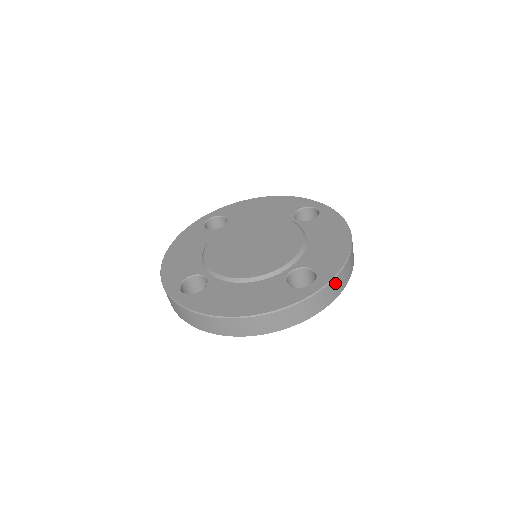
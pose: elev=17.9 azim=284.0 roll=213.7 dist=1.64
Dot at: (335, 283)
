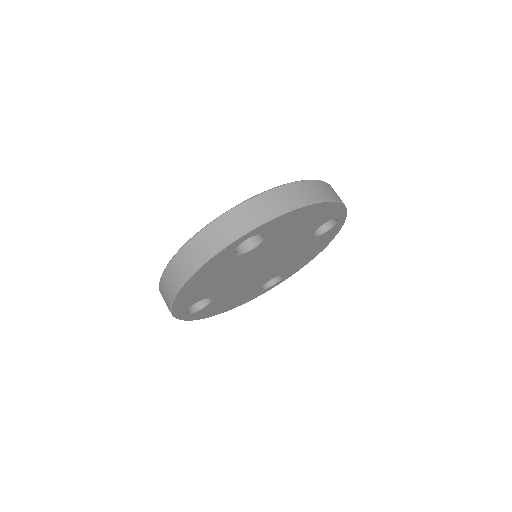
Dot at: (253, 205)
